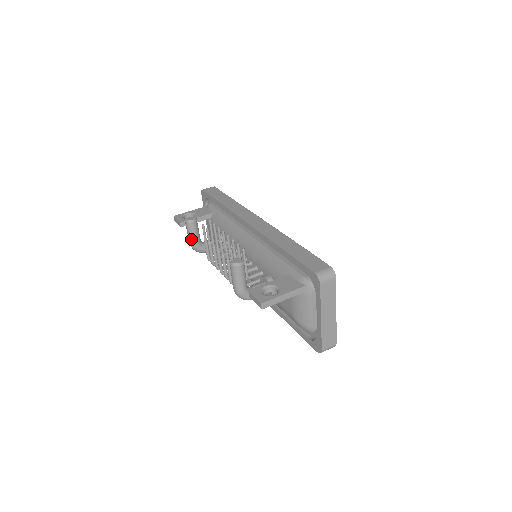
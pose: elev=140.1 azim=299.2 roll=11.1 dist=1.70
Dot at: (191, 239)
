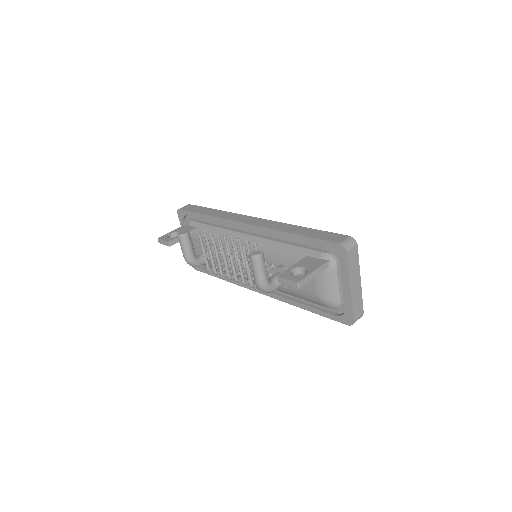
Dot at: (187, 254)
